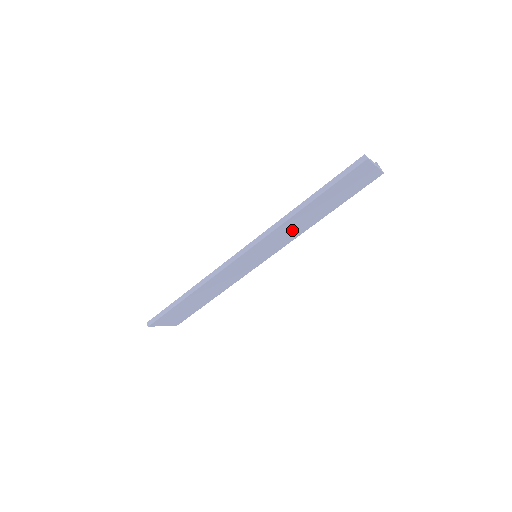
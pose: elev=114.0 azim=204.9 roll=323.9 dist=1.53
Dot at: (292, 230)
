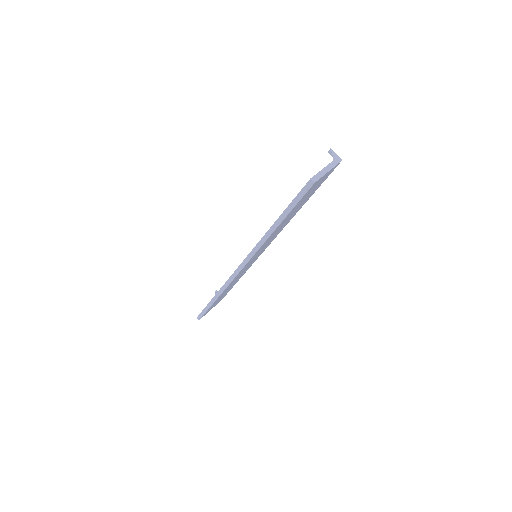
Dot at: occluded
